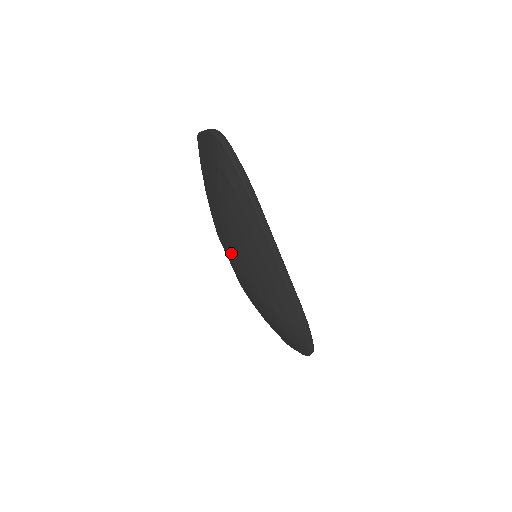
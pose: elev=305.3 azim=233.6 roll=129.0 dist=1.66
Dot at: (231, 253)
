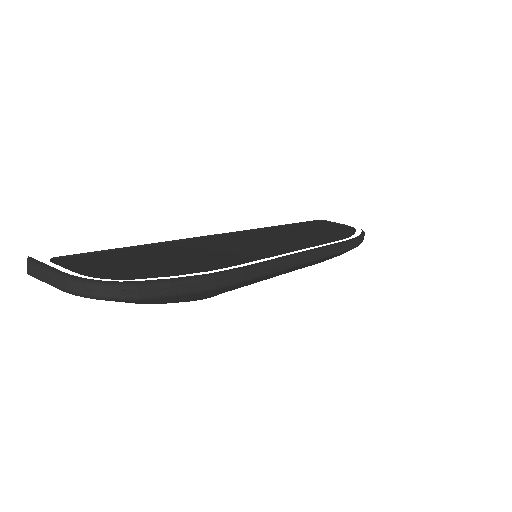
Dot at: occluded
